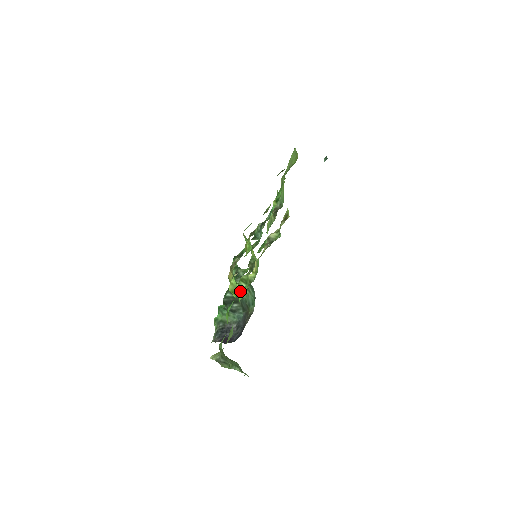
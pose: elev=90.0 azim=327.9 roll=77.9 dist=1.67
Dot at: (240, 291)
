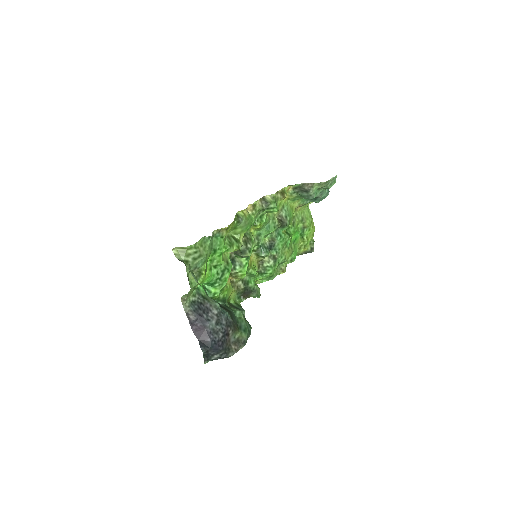
Dot at: (228, 241)
